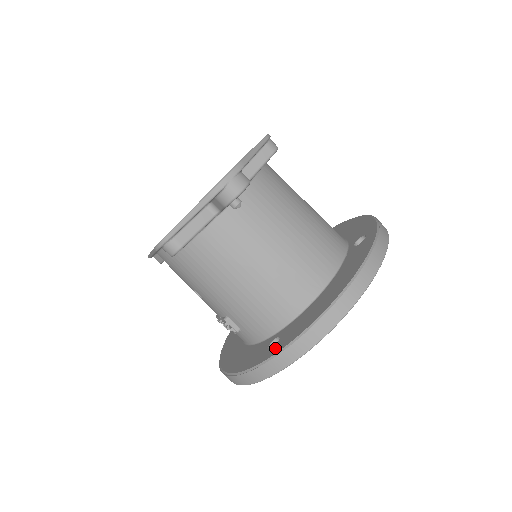
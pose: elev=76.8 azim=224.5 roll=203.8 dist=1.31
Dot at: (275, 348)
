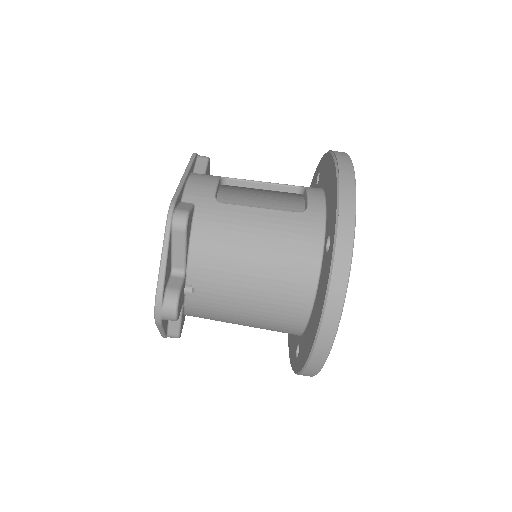
Dot at: (296, 363)
